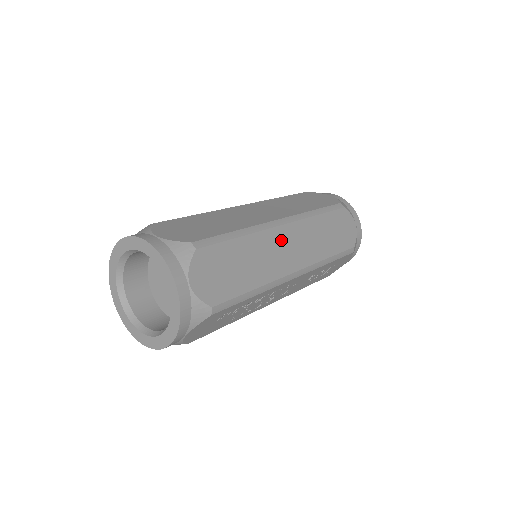
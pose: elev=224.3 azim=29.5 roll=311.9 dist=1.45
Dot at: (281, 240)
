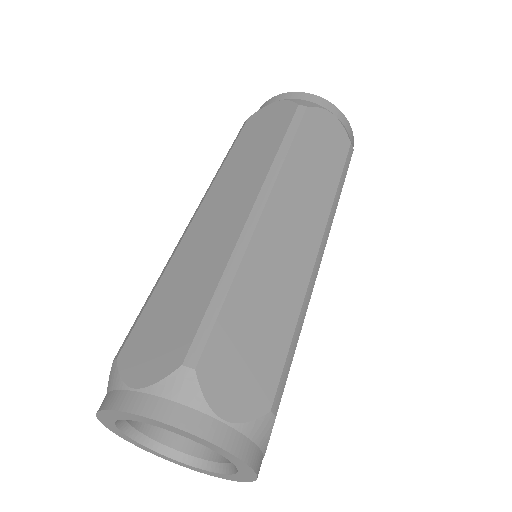
Dot at: (275, 232)
